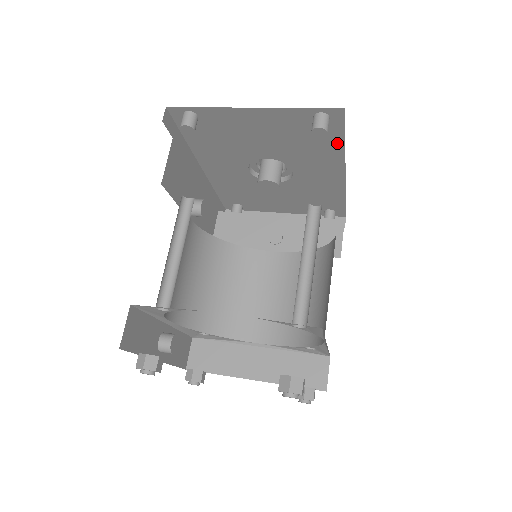
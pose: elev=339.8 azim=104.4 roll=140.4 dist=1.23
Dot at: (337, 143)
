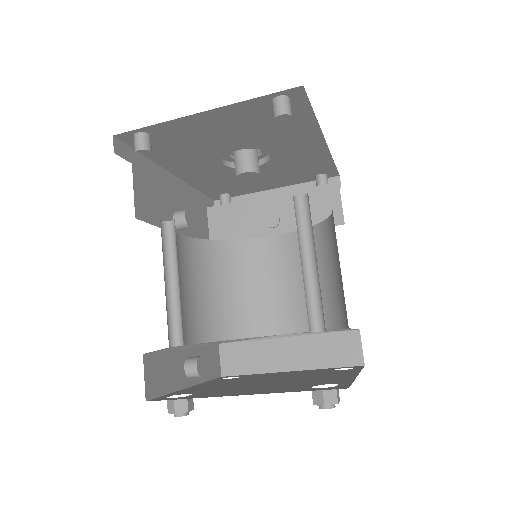
Dot at: (306, 117)
